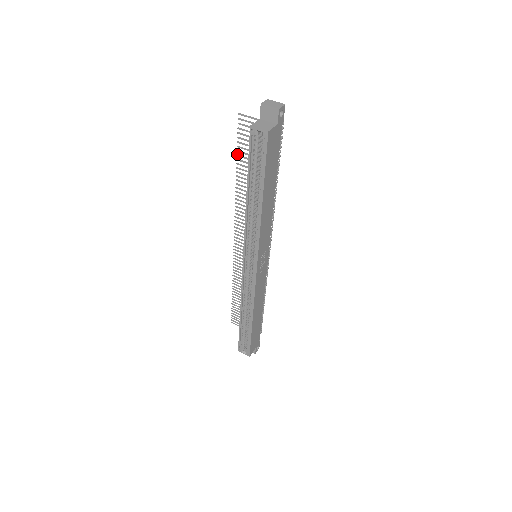
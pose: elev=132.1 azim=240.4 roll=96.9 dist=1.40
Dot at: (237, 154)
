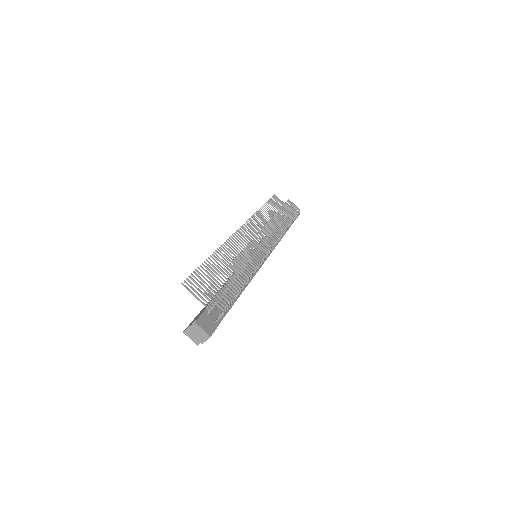
Dot at: (202, 263)
